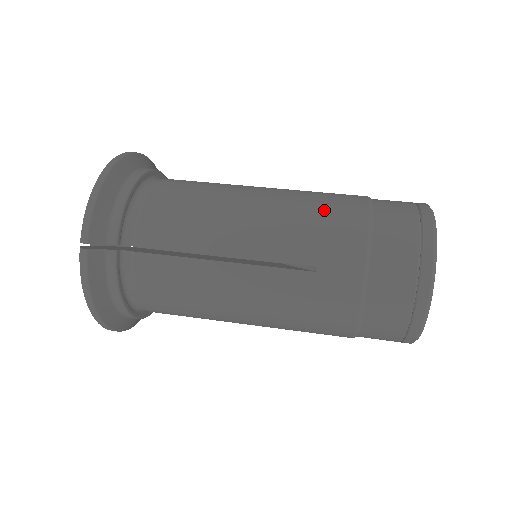
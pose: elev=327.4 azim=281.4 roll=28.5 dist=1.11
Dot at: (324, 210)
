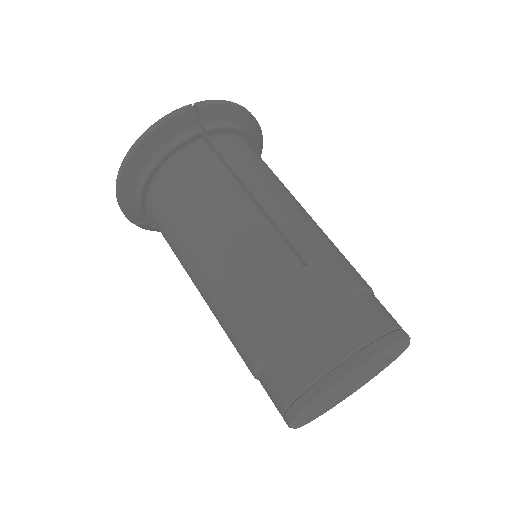
Dot at: (235, 326)
